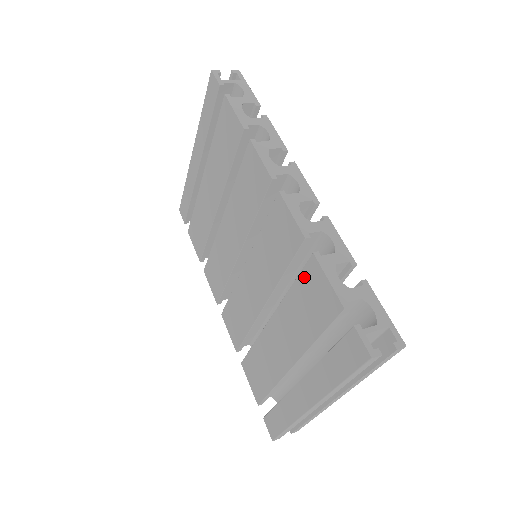
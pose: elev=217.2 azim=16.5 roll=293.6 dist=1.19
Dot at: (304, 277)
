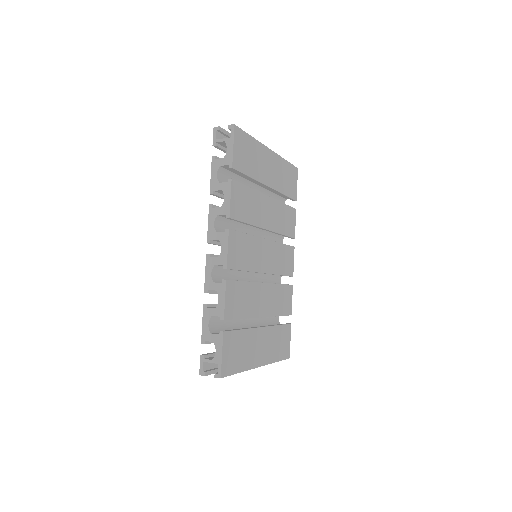
Dot at: occluded
